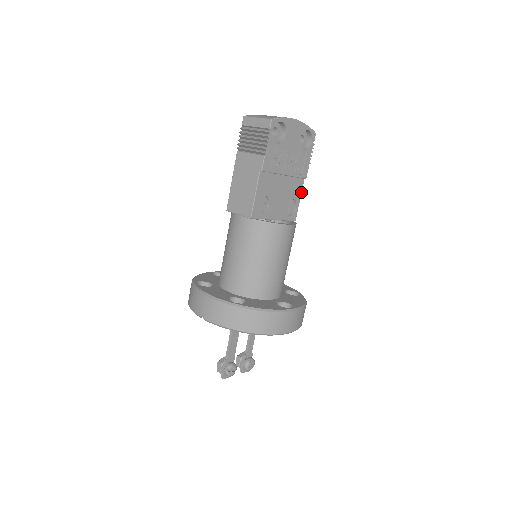
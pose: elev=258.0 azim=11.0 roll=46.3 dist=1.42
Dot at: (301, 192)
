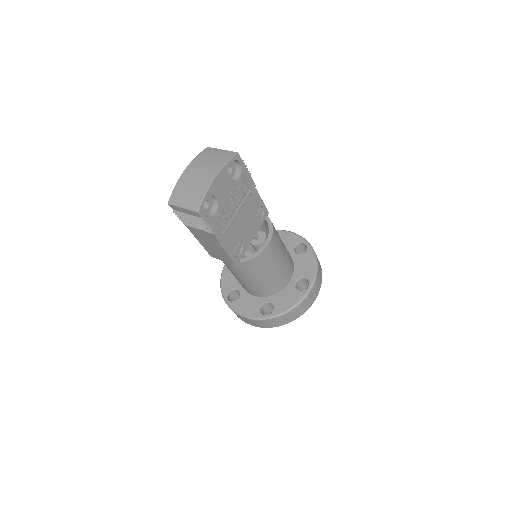
Dot at: (259, 195)
